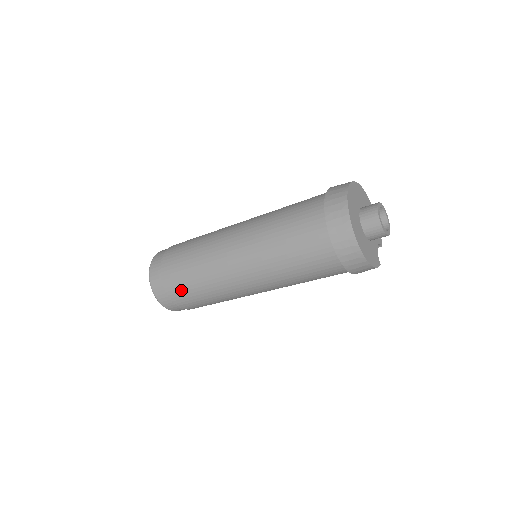
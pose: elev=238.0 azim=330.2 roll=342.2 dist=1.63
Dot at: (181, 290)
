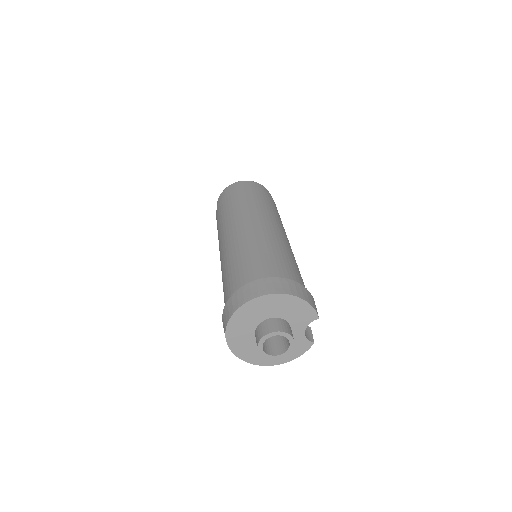
Dot at: occluded
